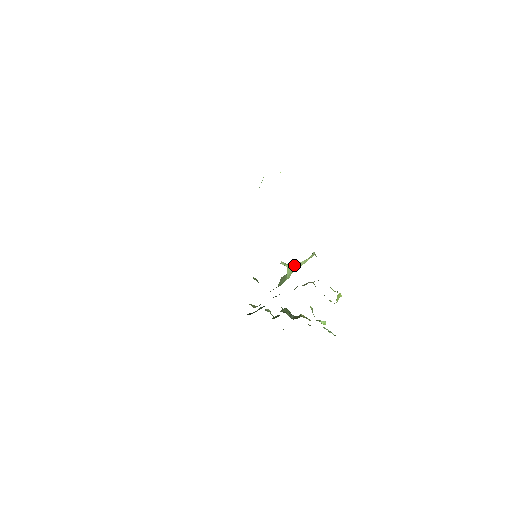
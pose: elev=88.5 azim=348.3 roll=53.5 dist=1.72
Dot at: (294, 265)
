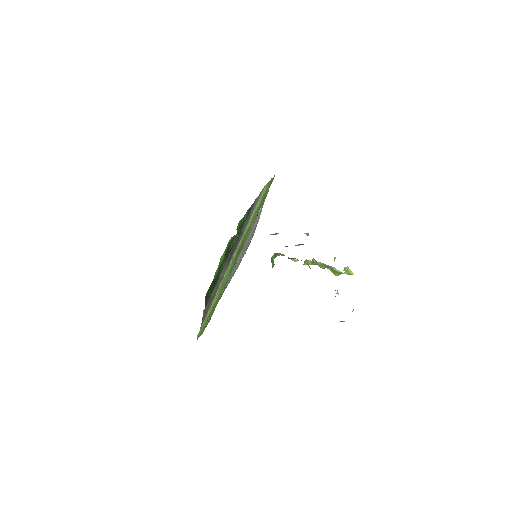
Dot at: occluded
